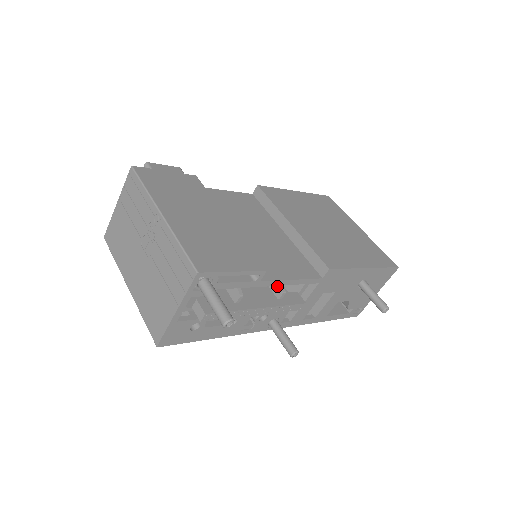
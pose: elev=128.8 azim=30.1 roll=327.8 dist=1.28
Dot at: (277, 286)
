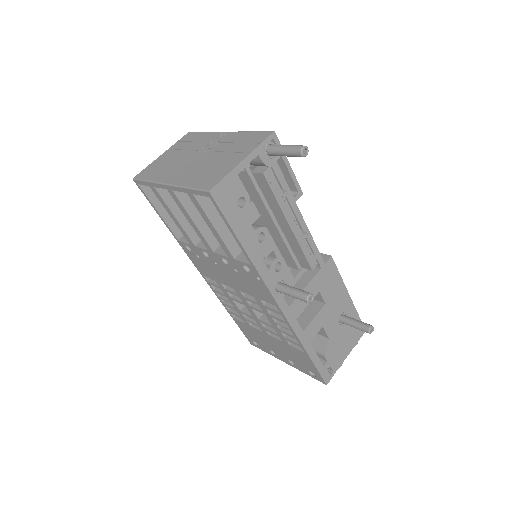
Dot at: occluded
